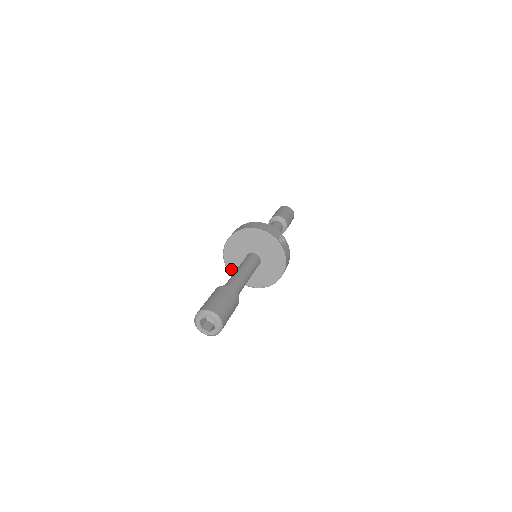
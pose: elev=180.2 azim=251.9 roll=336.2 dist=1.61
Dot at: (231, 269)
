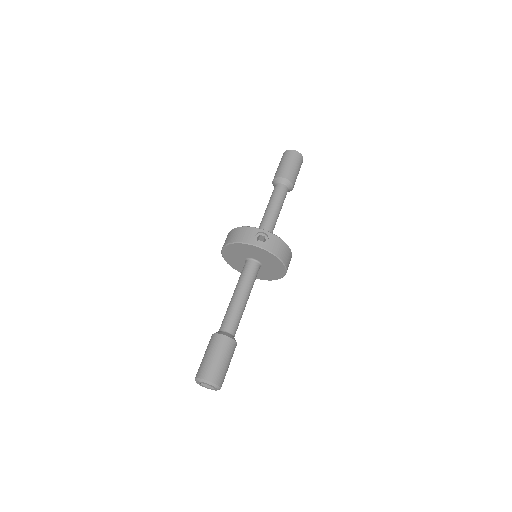
Dot at: occluded
